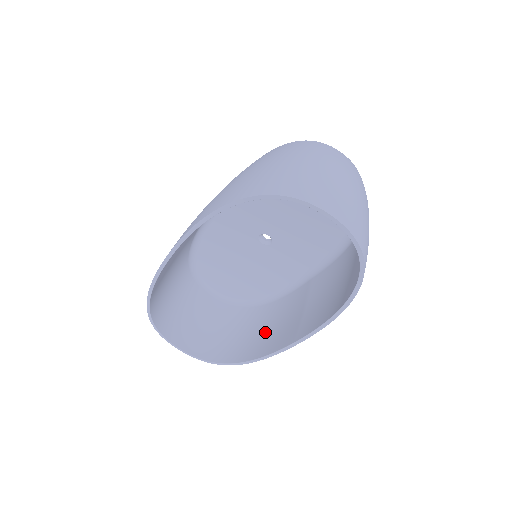
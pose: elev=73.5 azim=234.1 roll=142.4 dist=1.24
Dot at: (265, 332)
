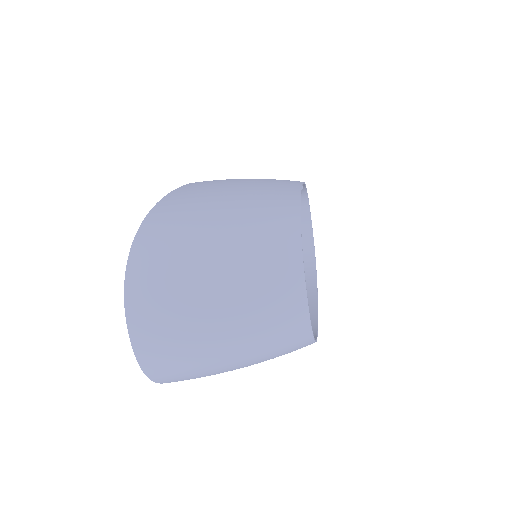
Dot at: occluded
